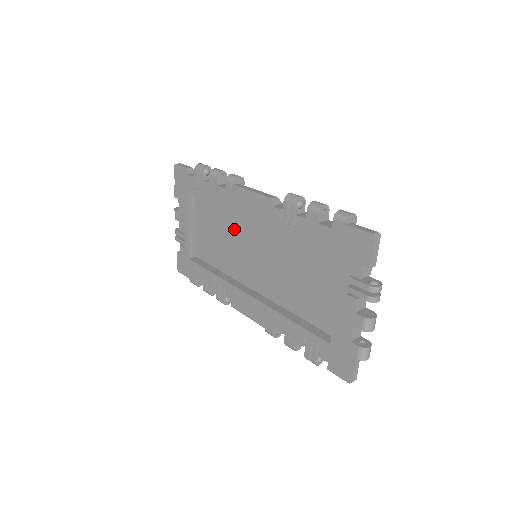
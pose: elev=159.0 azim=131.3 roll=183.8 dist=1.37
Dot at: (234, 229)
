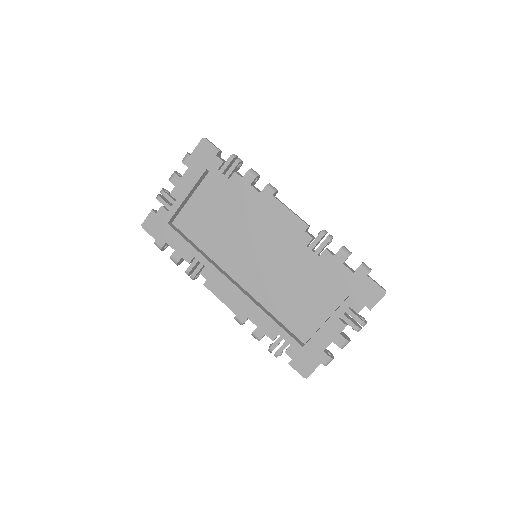
Dot at: (241, 224)
